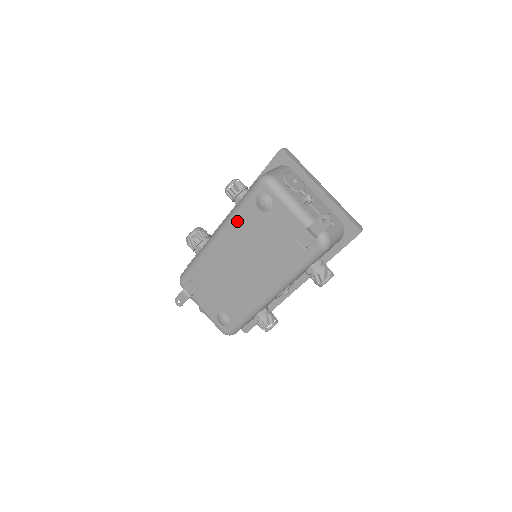
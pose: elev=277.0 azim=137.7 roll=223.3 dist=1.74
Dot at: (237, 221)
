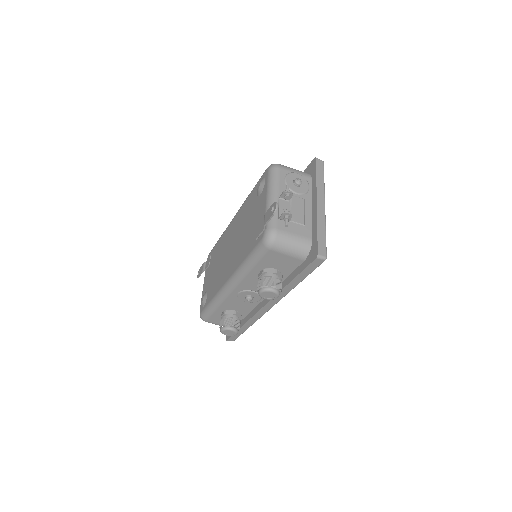
Dot at: (246, 203)
